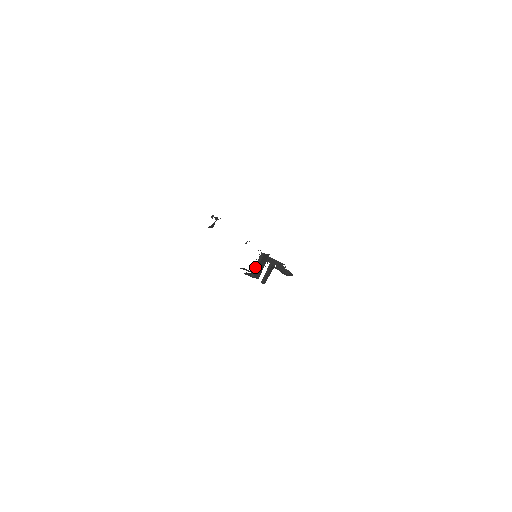
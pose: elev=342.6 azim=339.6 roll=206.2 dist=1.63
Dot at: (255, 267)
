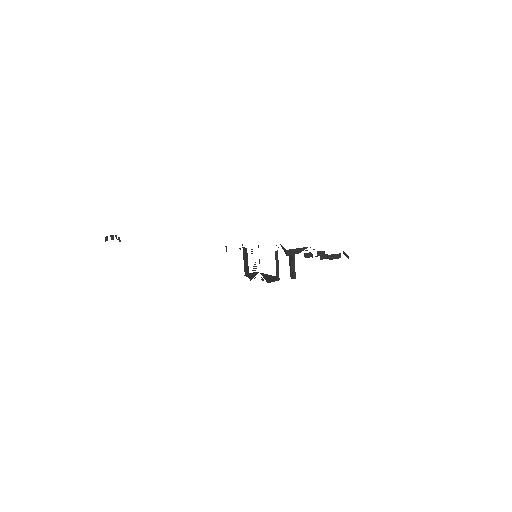
Dot at: (276, 269)
